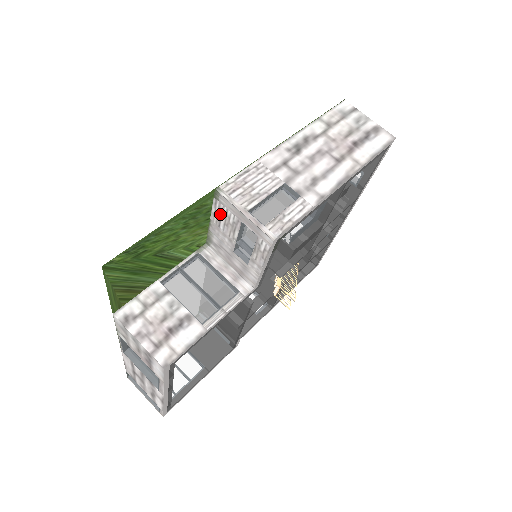
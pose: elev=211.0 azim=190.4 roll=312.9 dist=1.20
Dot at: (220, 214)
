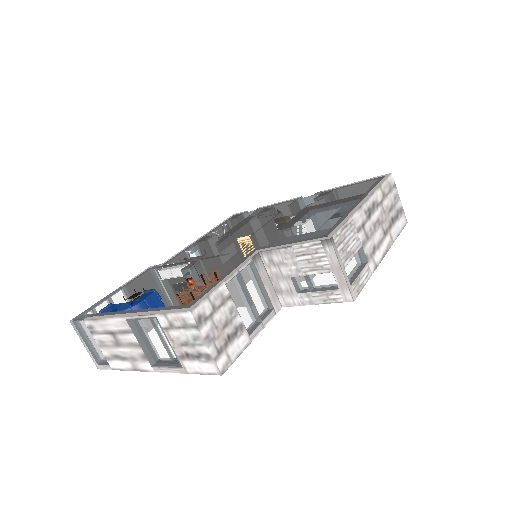
Dot at: (311, 252)
